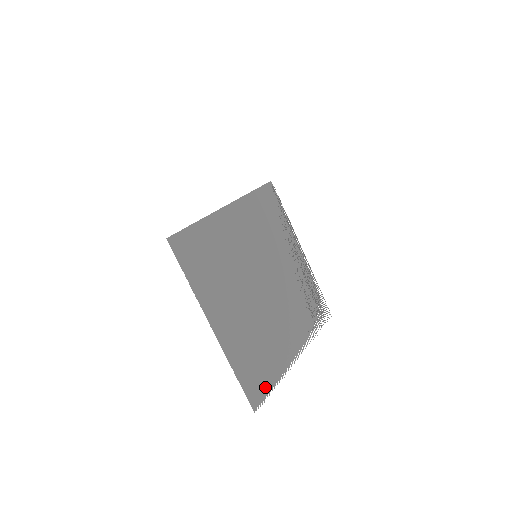
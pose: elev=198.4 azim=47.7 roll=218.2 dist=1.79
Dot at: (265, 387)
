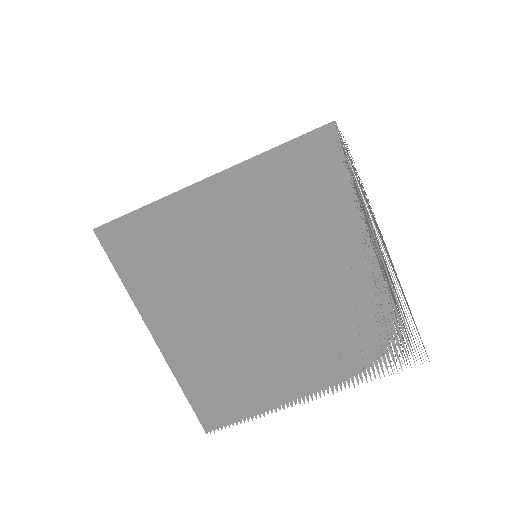
Dot at: (231, 415)
